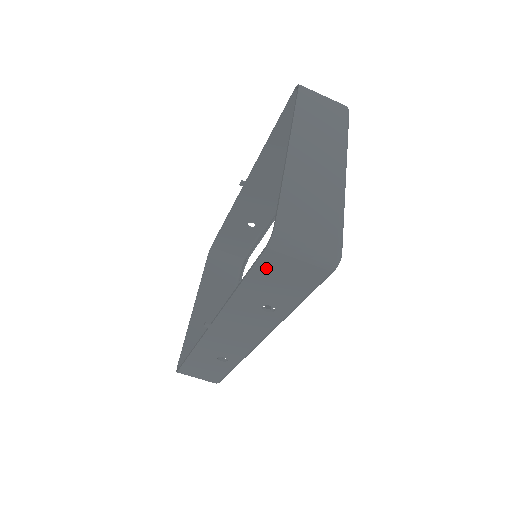
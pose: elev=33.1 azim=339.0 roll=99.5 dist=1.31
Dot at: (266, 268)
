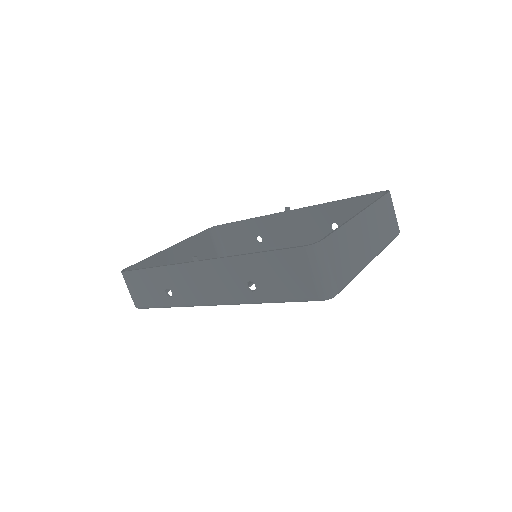
Dot at: (287, 258)
